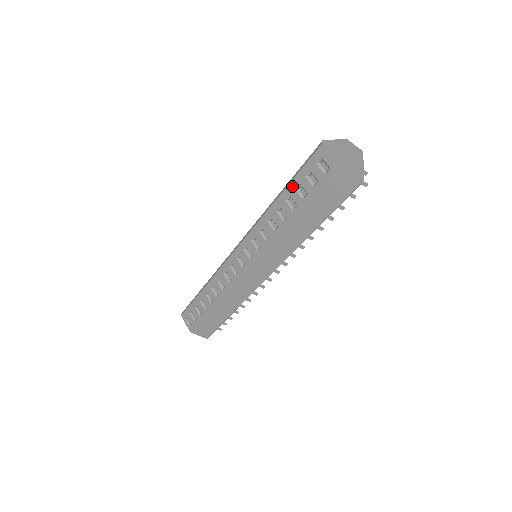
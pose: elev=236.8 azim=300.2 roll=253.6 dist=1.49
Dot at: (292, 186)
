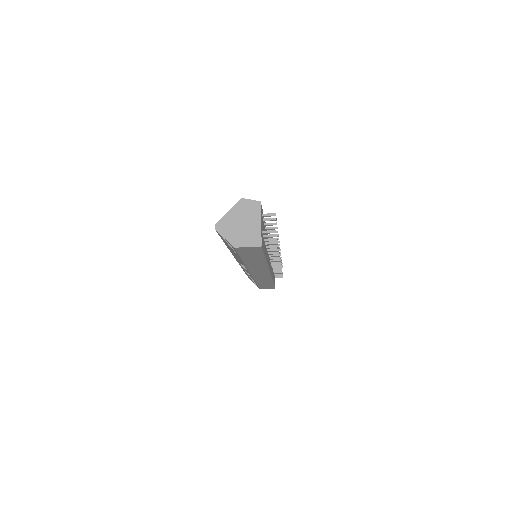
Dot at: (226, 244)
